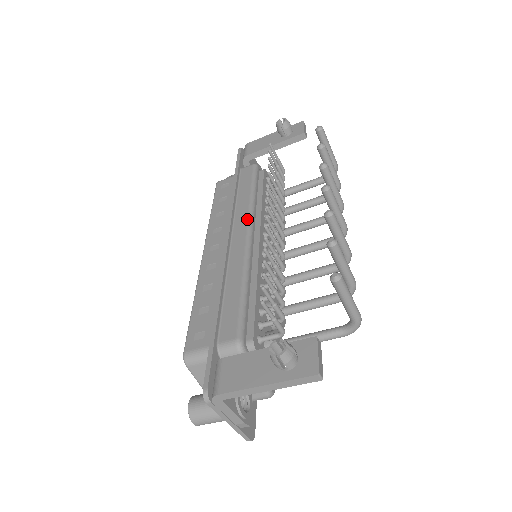
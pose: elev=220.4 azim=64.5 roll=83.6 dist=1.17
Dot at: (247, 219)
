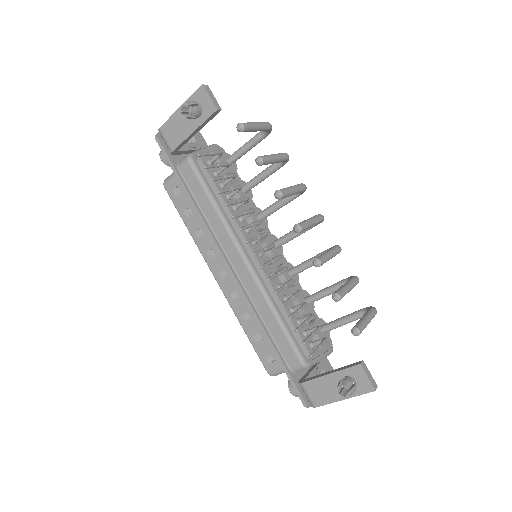
Dot at: (233, 244)
